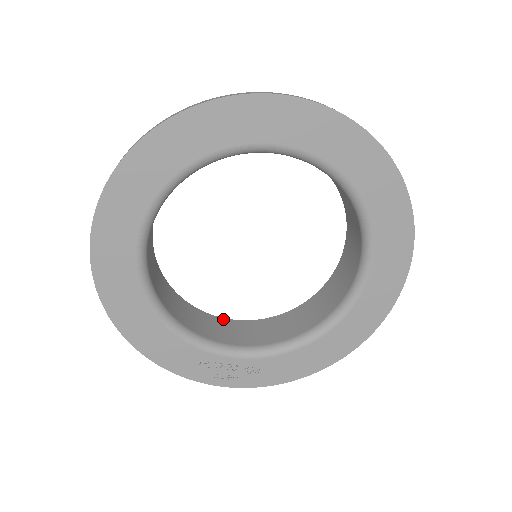
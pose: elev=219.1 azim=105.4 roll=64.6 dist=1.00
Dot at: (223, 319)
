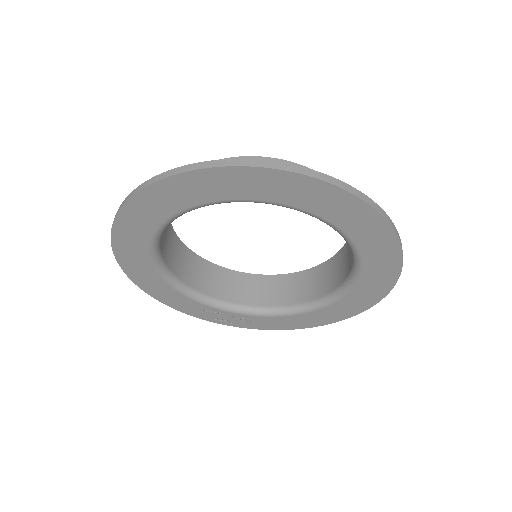
Dot at: (229, 271)
